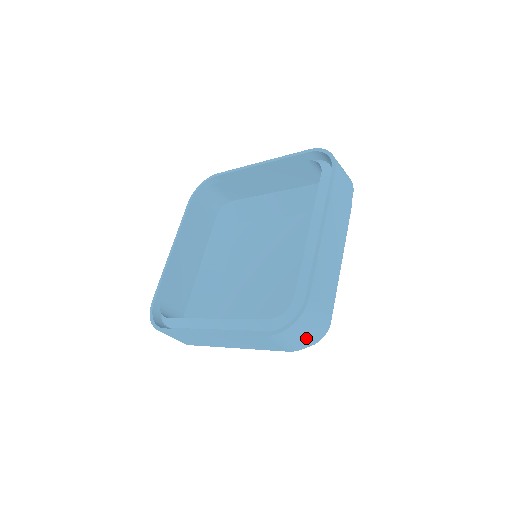
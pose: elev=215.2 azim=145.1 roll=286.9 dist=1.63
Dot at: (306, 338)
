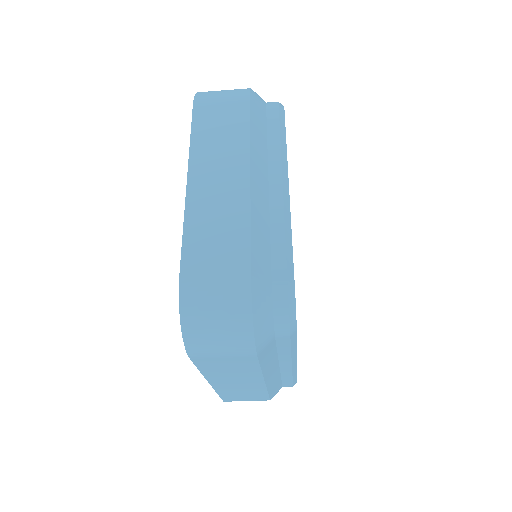
Dot at: (231, 328)
